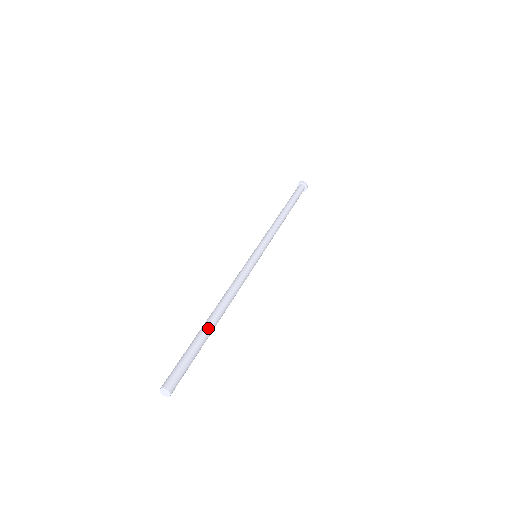
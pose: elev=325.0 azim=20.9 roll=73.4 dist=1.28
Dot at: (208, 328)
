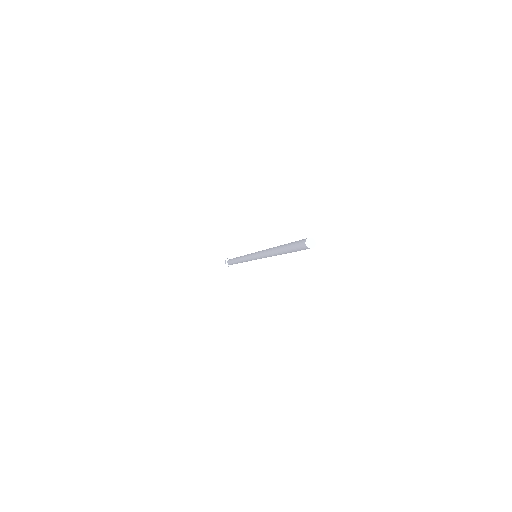
Dot at: occluded
